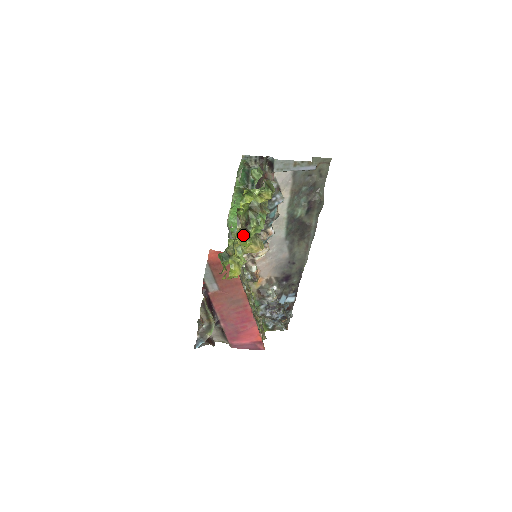
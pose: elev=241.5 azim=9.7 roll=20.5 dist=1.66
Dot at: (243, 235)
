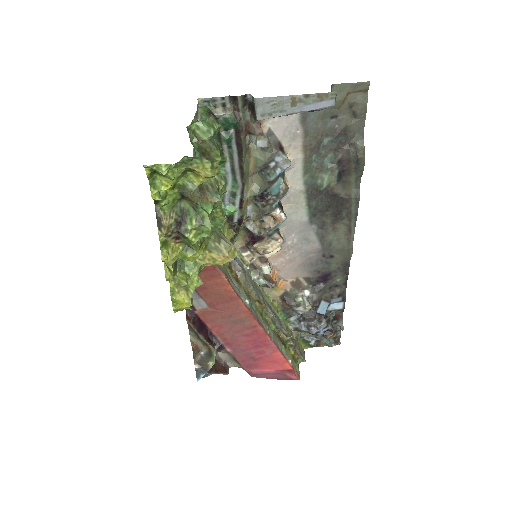
Dot at: (178, 243)
